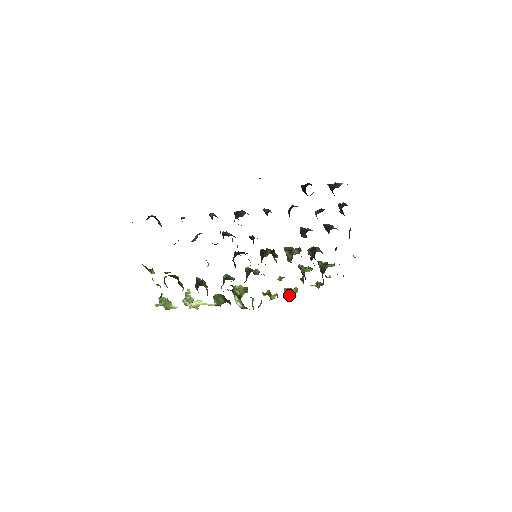
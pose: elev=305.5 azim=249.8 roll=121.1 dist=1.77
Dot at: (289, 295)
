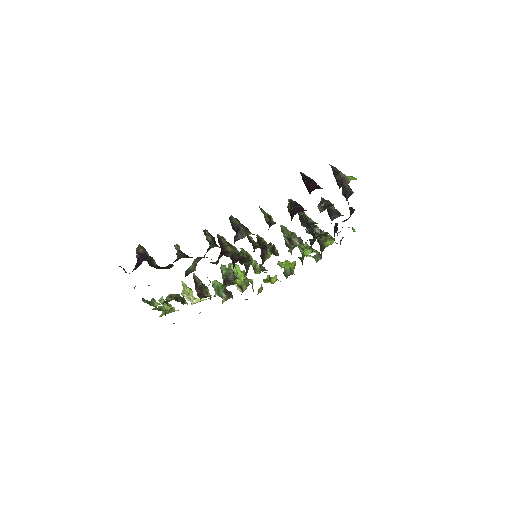
Dot at: (288, 274)
